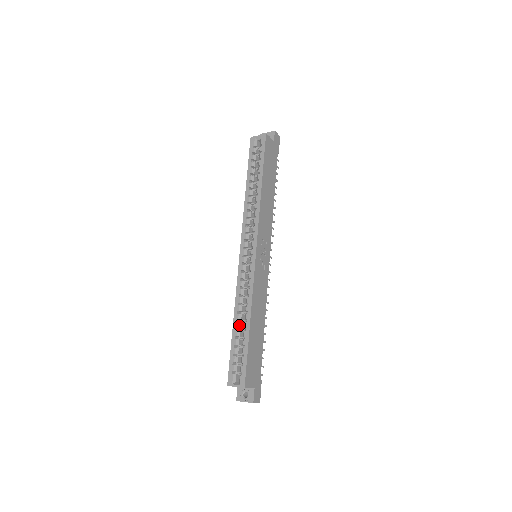
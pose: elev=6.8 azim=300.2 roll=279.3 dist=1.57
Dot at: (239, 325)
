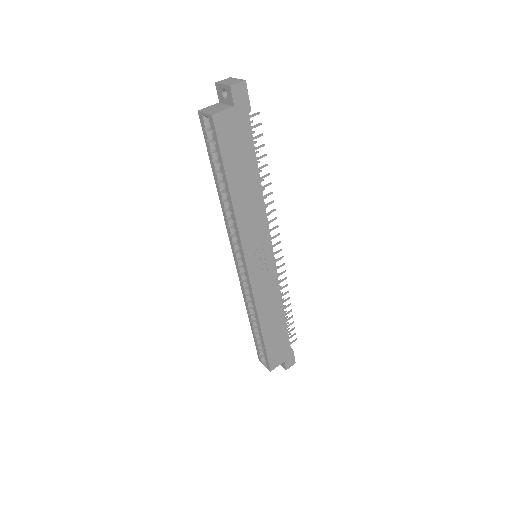
Dot at: (254, 324)
